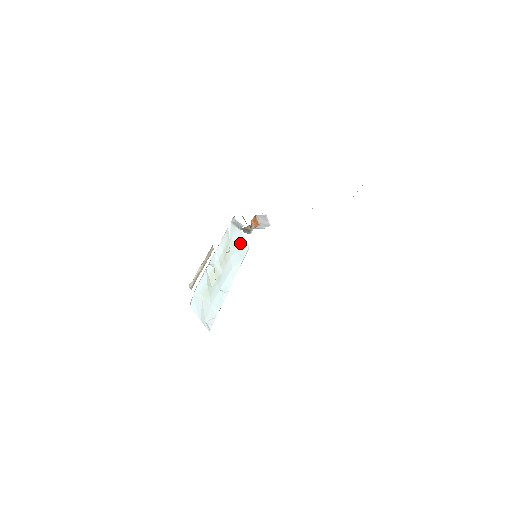
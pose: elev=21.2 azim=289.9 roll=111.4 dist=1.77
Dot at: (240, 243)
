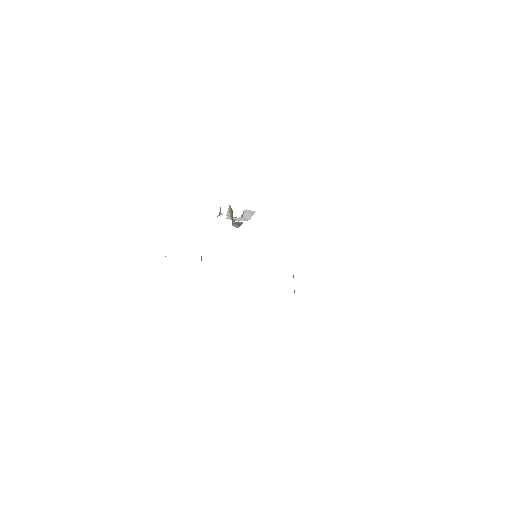
Dot at: occluded
